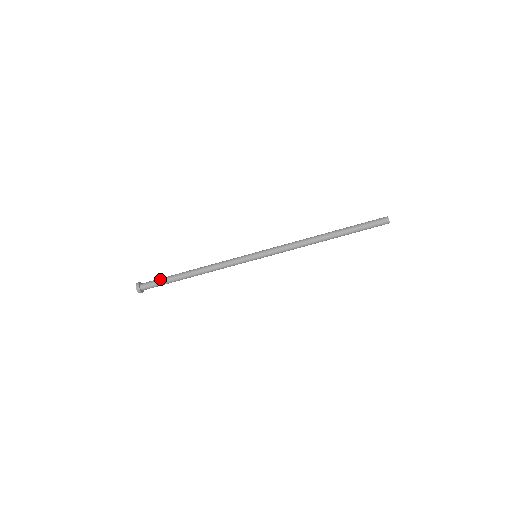
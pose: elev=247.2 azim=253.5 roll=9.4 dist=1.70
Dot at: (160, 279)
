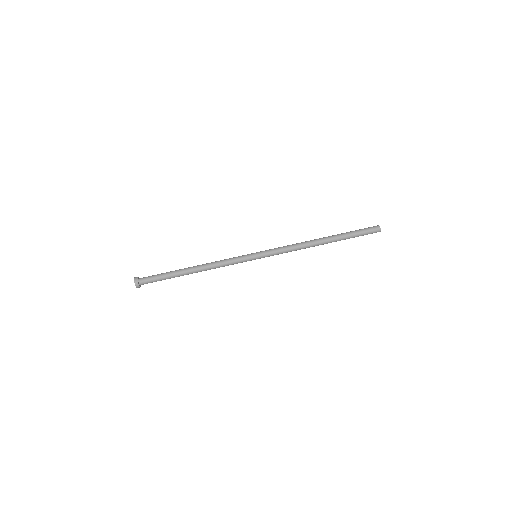
Dot at: (159, 274)
